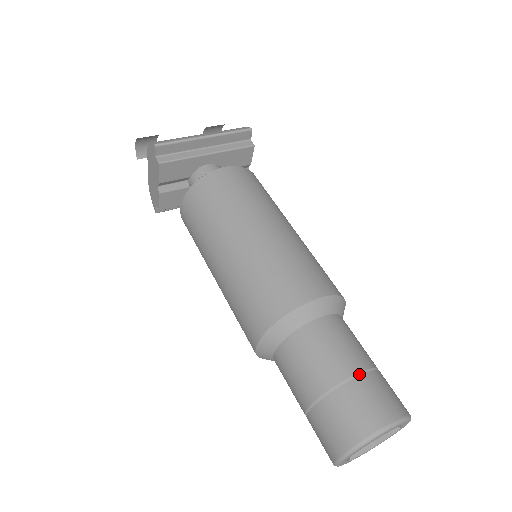
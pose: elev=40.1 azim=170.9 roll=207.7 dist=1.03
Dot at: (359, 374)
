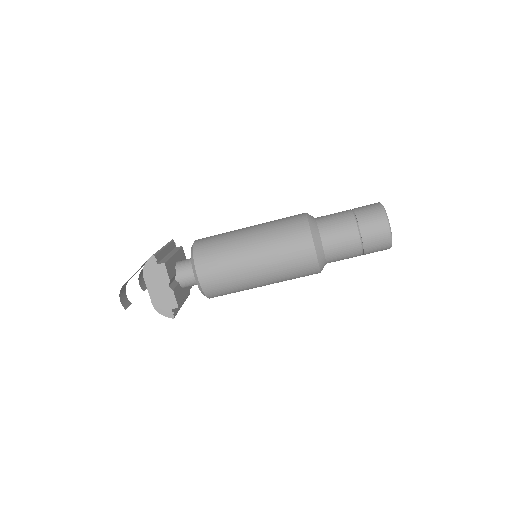
Dot at: (351, 210)
